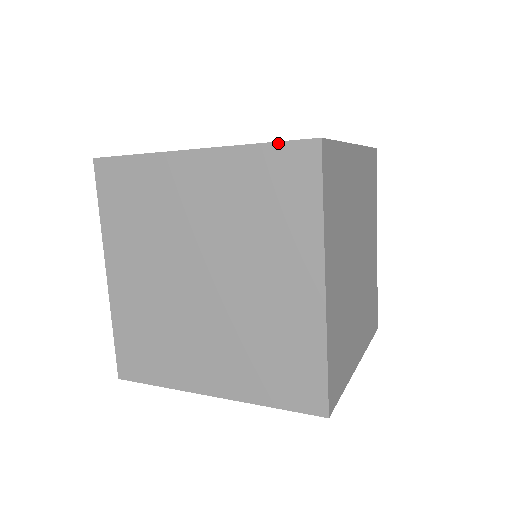
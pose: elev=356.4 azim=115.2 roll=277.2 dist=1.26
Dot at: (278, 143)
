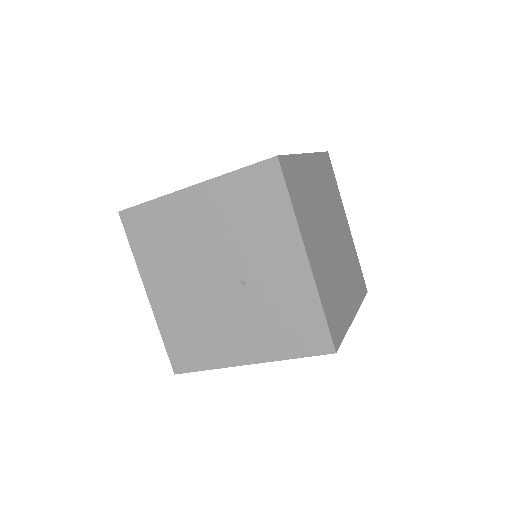
Dot at: occluded
